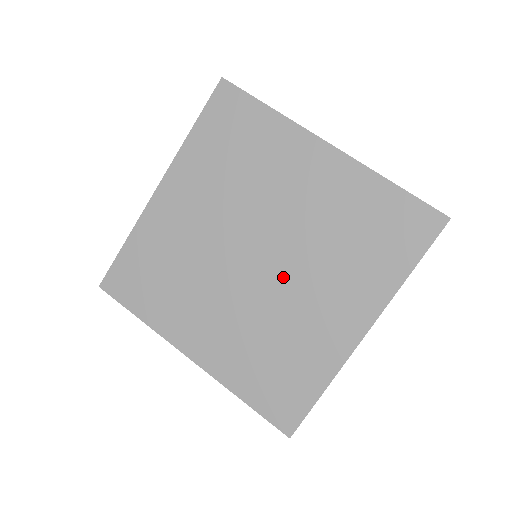
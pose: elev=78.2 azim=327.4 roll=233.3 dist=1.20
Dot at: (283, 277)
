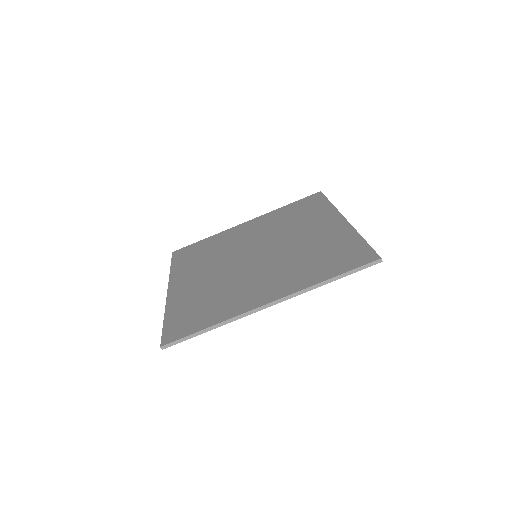
Dot at: (258, 266)
